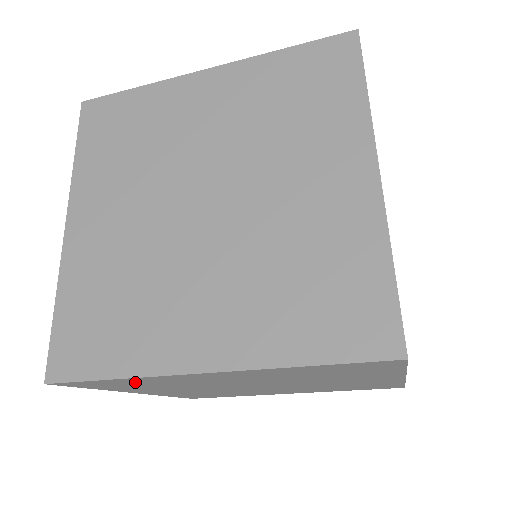
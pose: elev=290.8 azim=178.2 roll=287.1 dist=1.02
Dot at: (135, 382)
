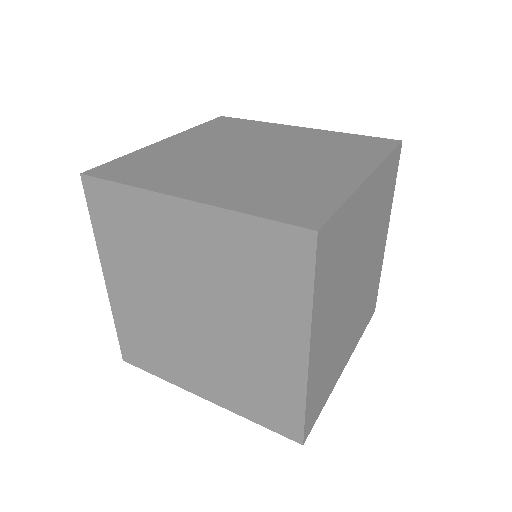
Dot at: (341, 231)
